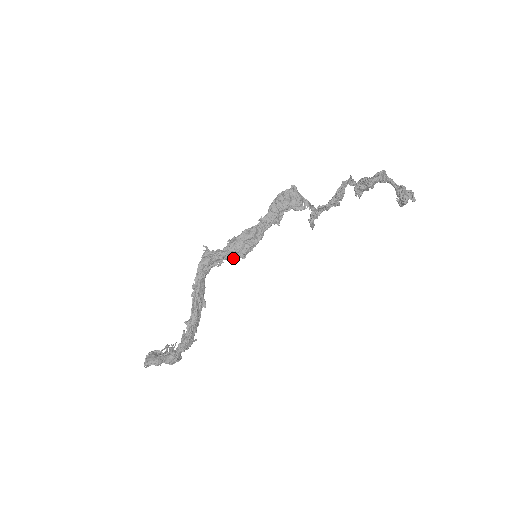
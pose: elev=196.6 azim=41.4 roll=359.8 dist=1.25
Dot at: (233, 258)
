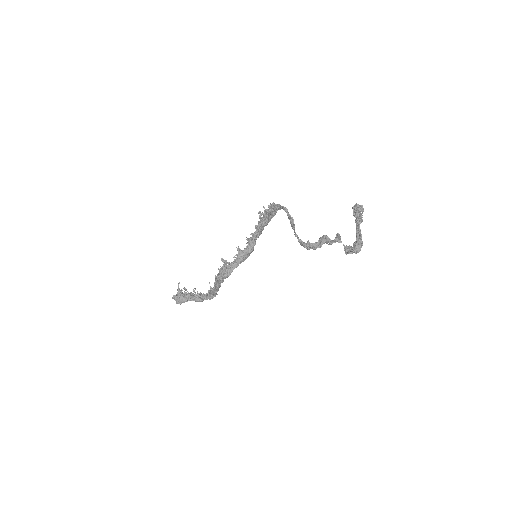
Dot at: occluded
